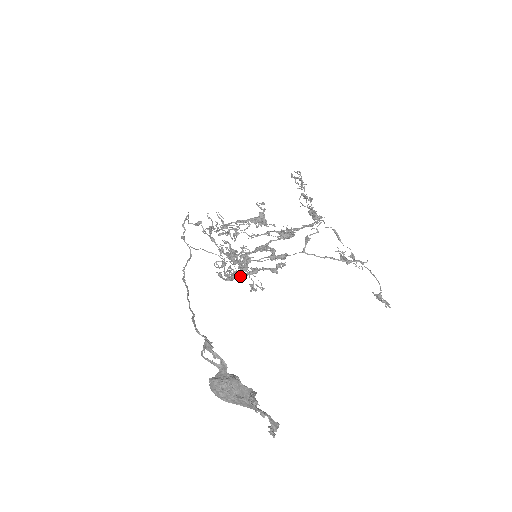
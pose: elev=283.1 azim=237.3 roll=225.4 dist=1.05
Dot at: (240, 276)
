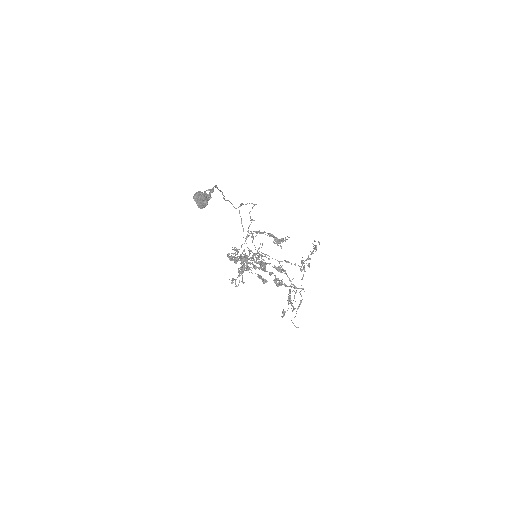
Dot at: (237, 258)
